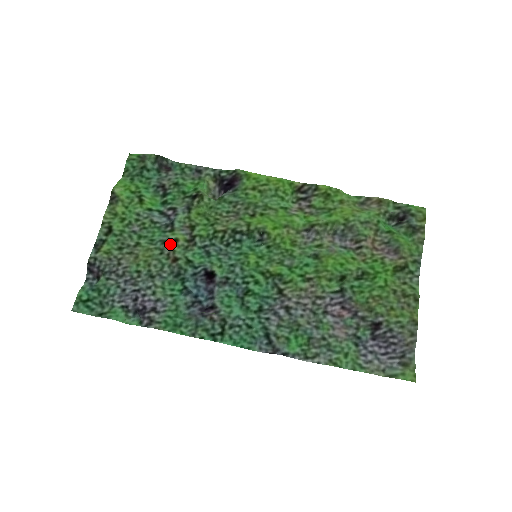
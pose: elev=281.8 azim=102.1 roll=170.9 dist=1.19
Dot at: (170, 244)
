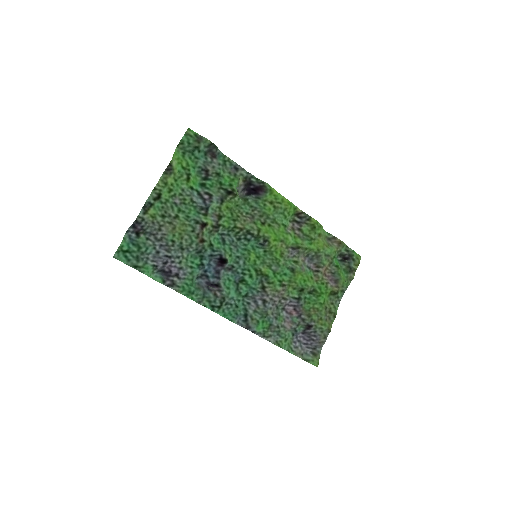
Dot at: (202, 226)
